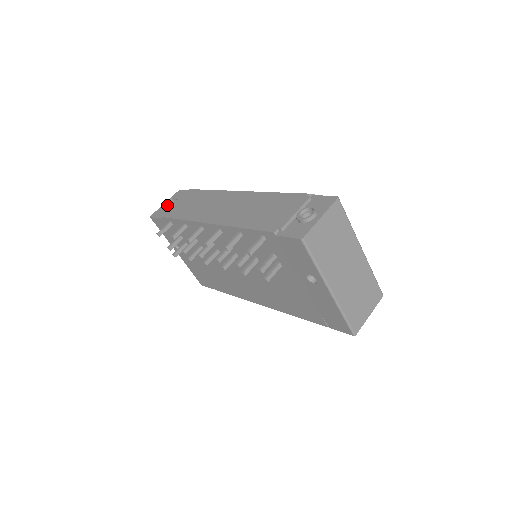
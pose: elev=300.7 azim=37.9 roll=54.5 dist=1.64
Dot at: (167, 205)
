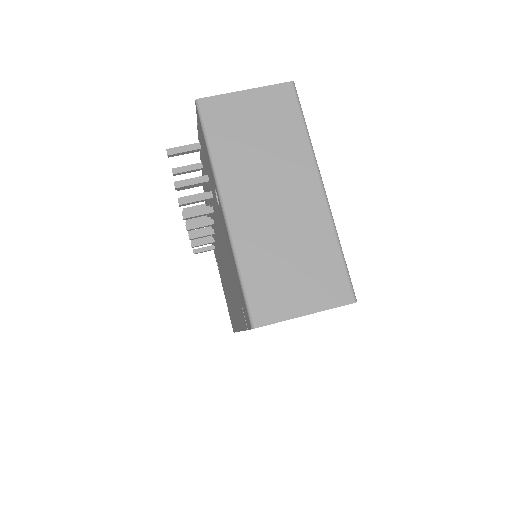
Dot at: occluded
